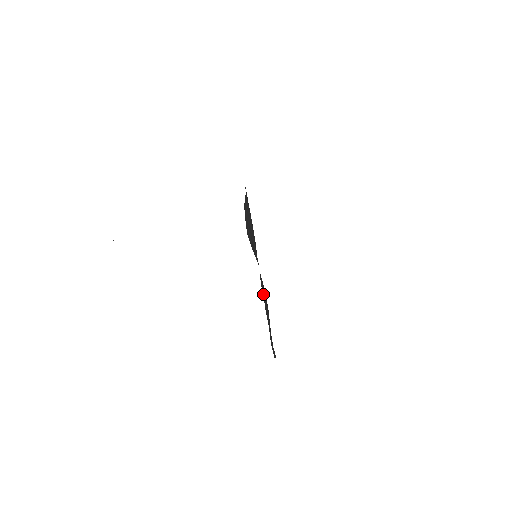
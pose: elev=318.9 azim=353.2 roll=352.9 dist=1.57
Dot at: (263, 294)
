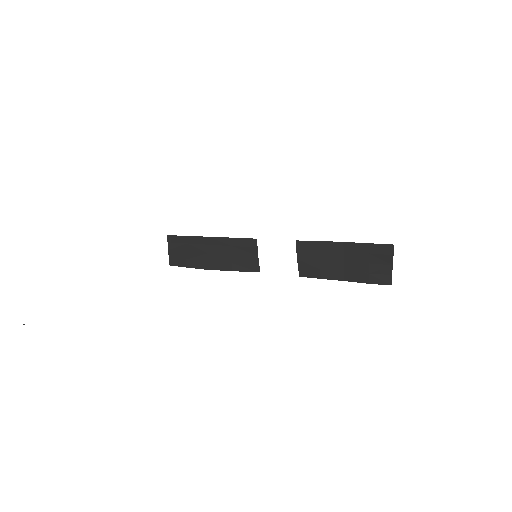
Dot at: (310, 260)
